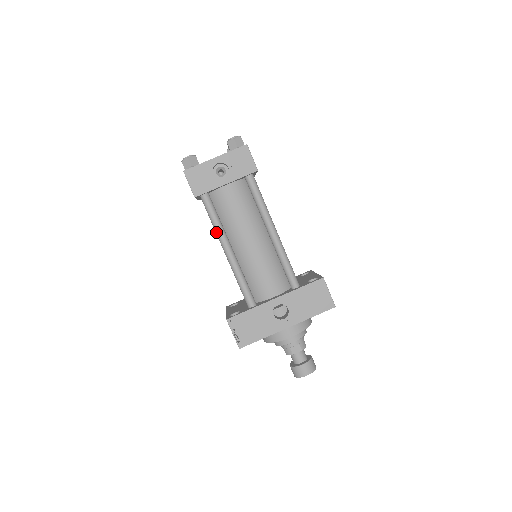
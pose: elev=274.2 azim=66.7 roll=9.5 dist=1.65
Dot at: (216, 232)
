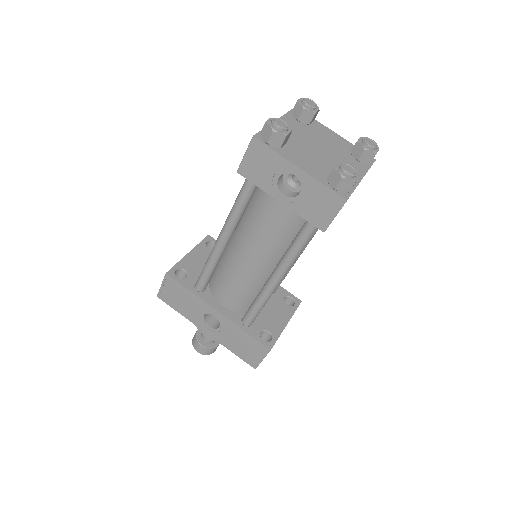
Dot at: (228, 215)
